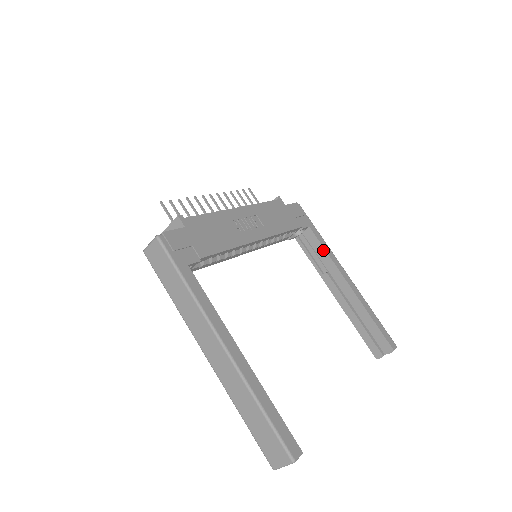
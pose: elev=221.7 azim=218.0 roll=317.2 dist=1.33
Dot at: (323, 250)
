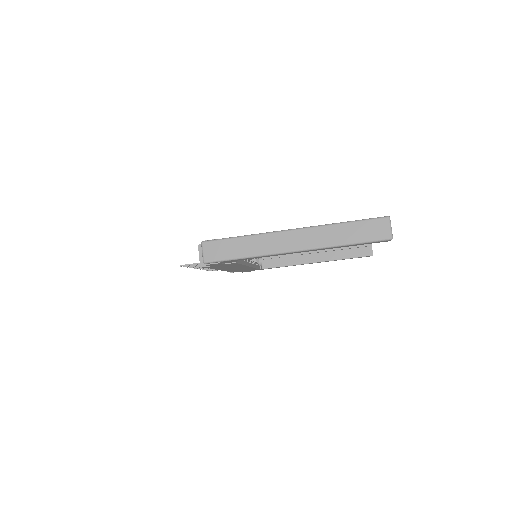
Dot at: occluded
